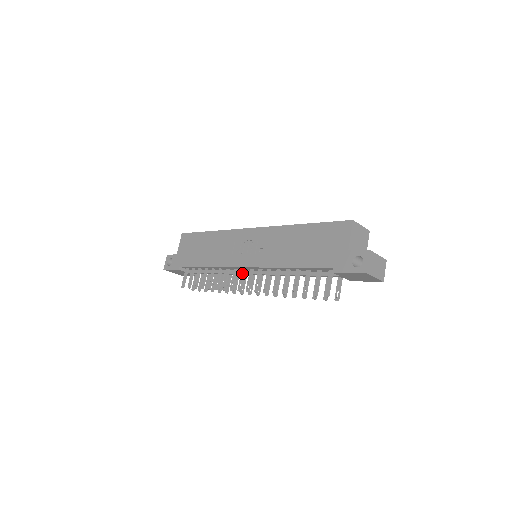
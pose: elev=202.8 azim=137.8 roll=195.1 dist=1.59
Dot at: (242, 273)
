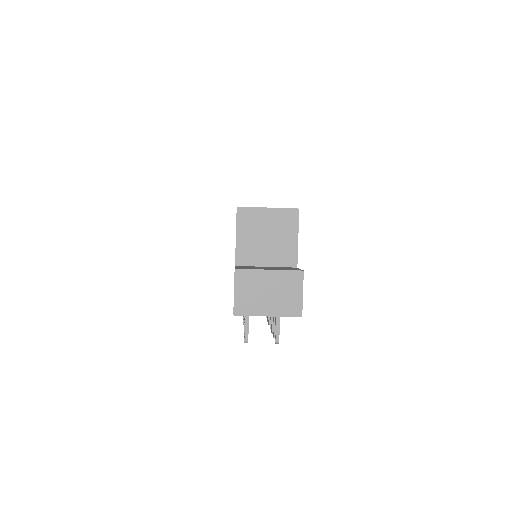
Dot at: occluded
